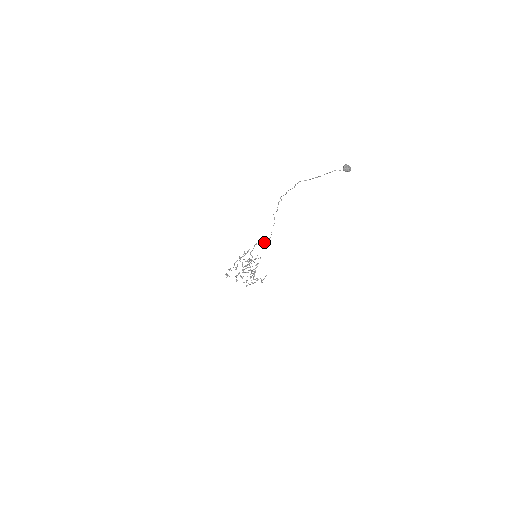
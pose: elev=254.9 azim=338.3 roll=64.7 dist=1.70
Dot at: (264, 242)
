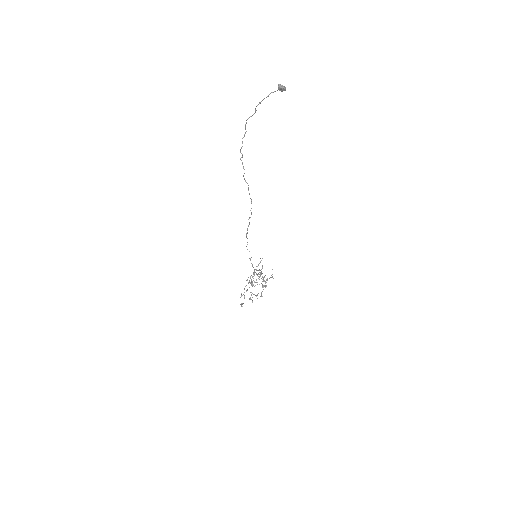
Dot at: (250, 217)
